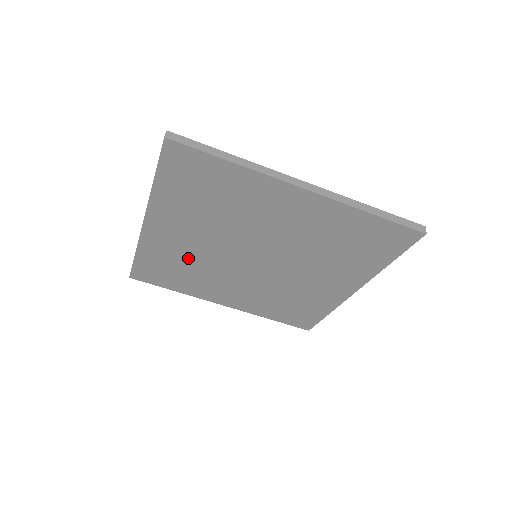
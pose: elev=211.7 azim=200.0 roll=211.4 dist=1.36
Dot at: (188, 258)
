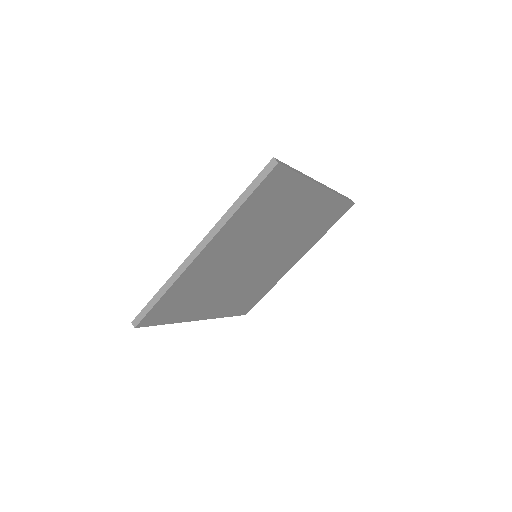
Dot at: (209, 278)
